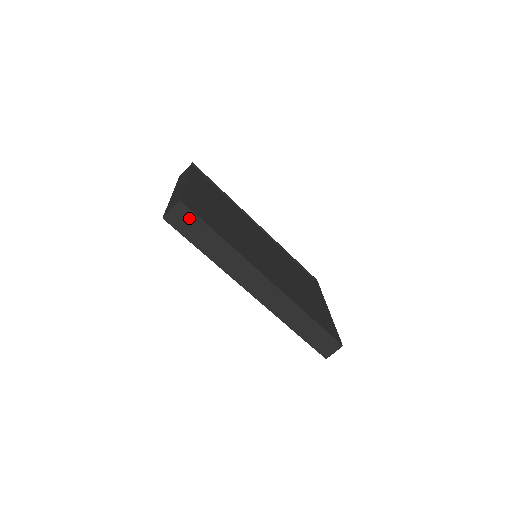
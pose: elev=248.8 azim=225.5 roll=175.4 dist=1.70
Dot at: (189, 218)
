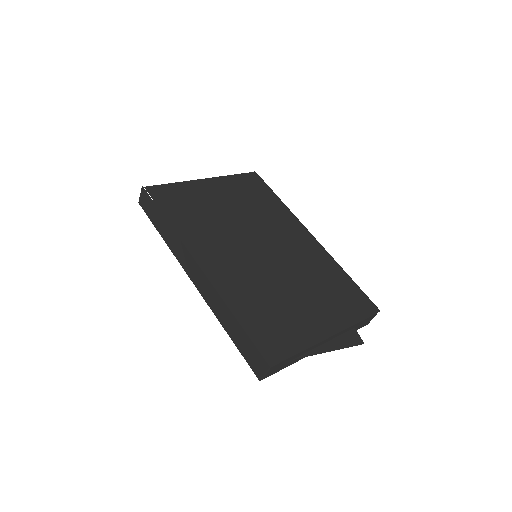
Dot at: (149, 201)
